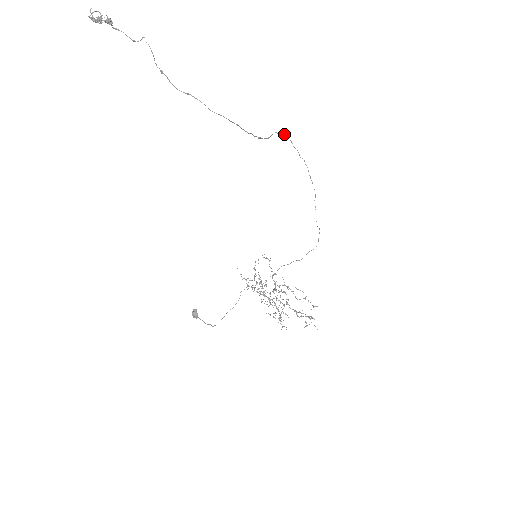
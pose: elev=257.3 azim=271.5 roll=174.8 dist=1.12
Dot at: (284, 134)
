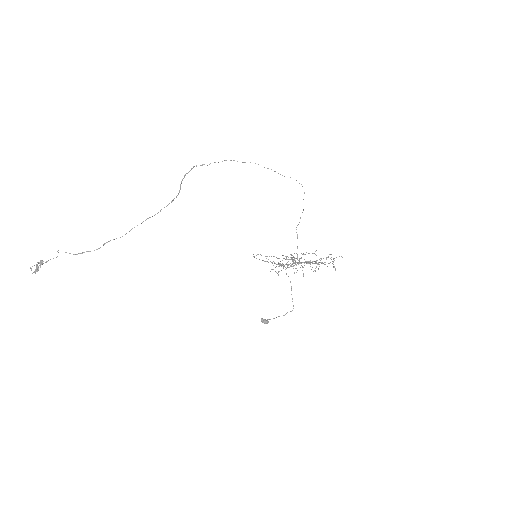
Dot at: occluded
